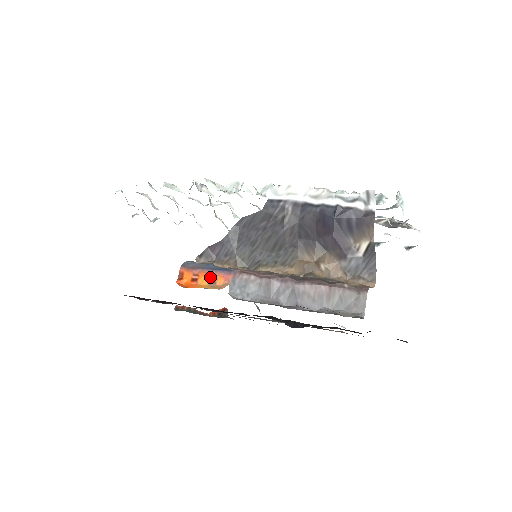
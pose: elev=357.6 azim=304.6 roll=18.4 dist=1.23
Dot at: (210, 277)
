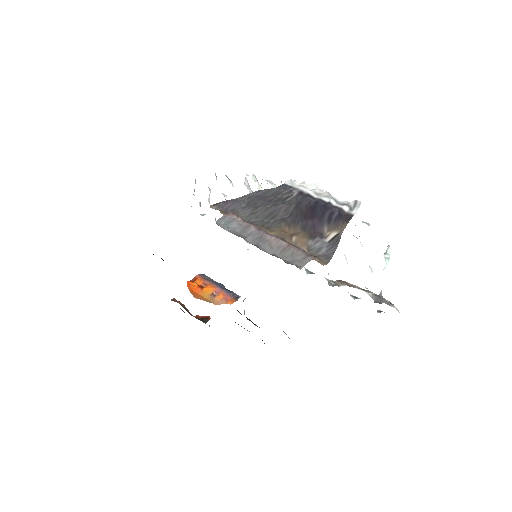
Dot at: (214, 291)
